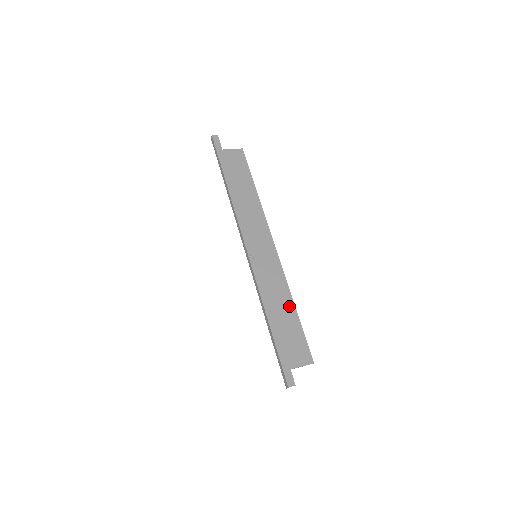
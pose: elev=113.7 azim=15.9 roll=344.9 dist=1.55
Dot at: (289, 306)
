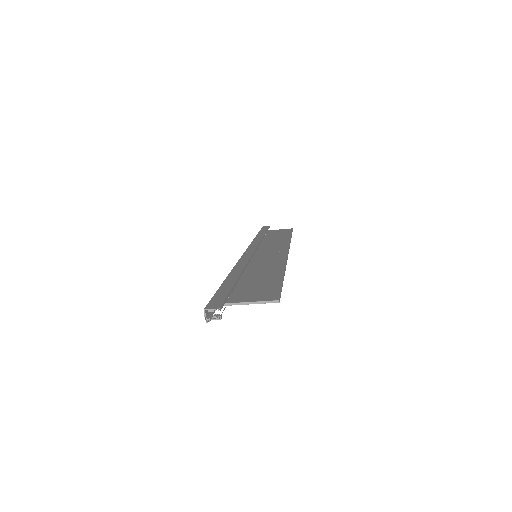
Dot at: (274, 272)
